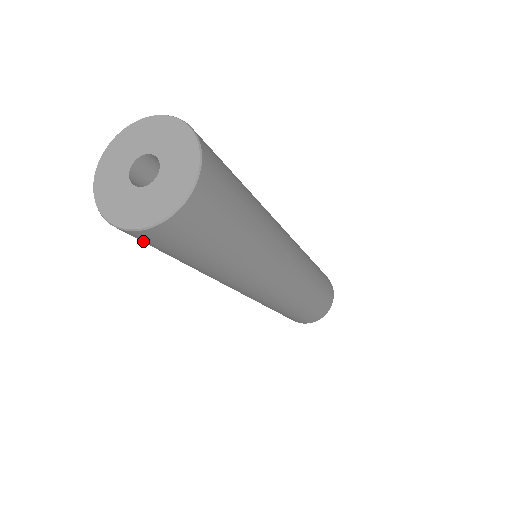
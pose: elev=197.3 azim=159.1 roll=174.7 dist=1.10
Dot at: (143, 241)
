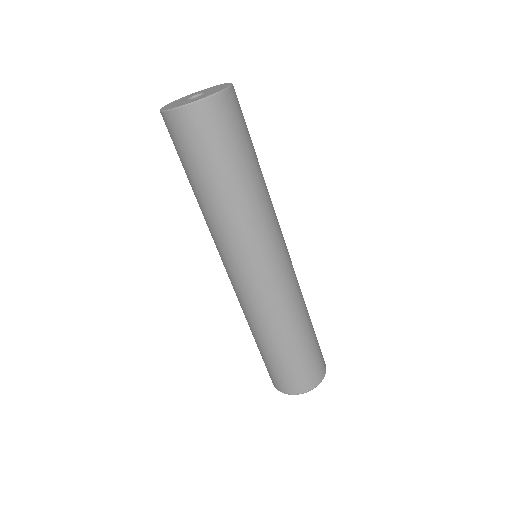
Dot at: (170, 134)
